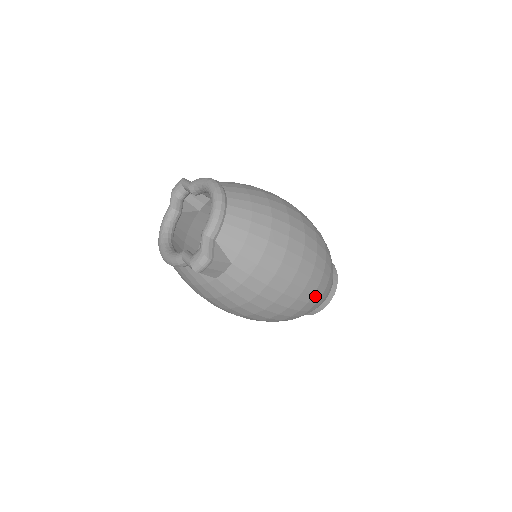
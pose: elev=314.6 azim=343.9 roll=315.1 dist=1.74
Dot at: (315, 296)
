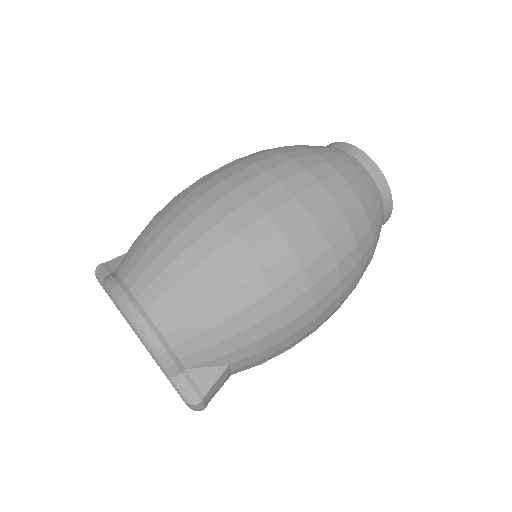
Dot at: (364, 255)
